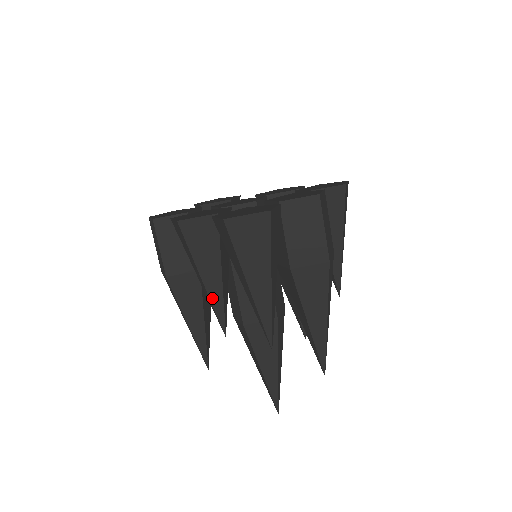
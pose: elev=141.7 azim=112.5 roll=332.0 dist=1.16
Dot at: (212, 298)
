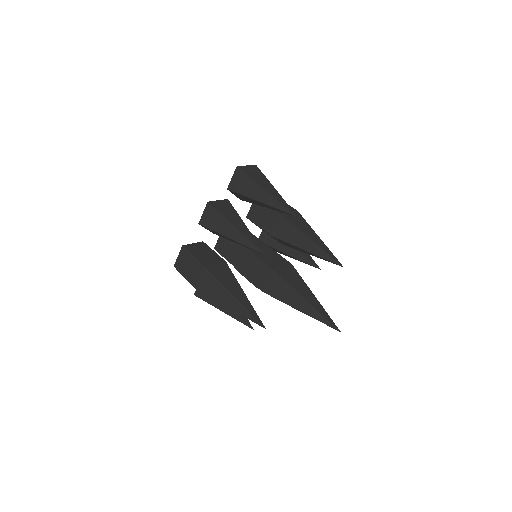
Dot at: (245, 235)
